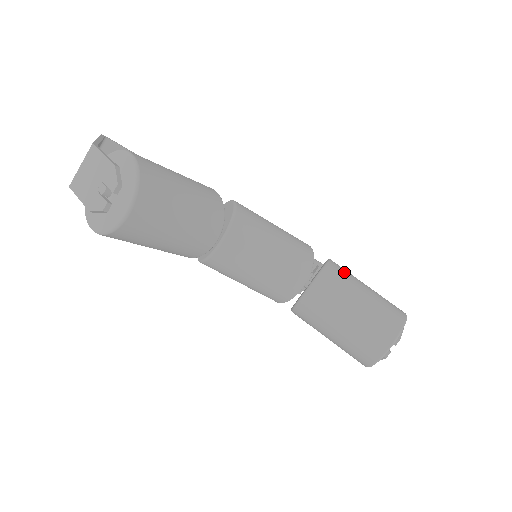
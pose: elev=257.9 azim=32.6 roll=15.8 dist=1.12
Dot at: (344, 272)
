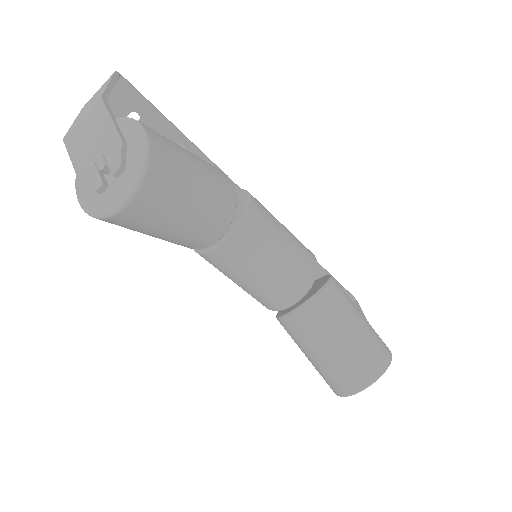
Dot at: (343, 296)
